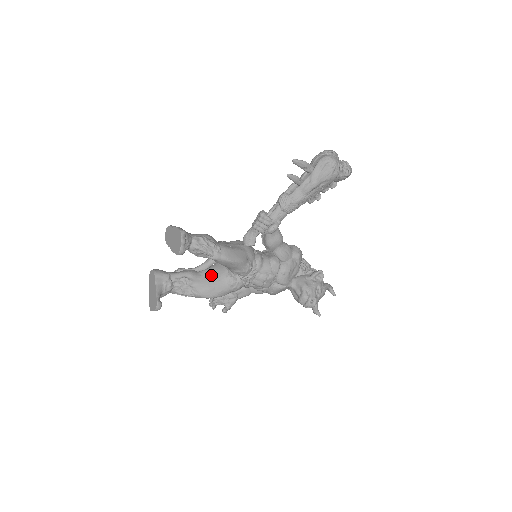
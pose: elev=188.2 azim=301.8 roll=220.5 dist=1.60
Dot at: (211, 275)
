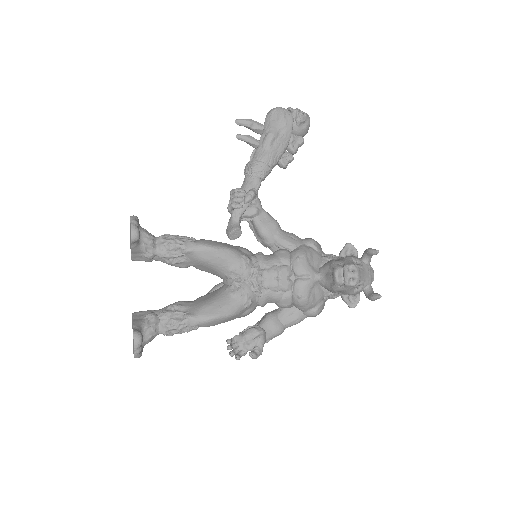
Dot at: (207, 296)
